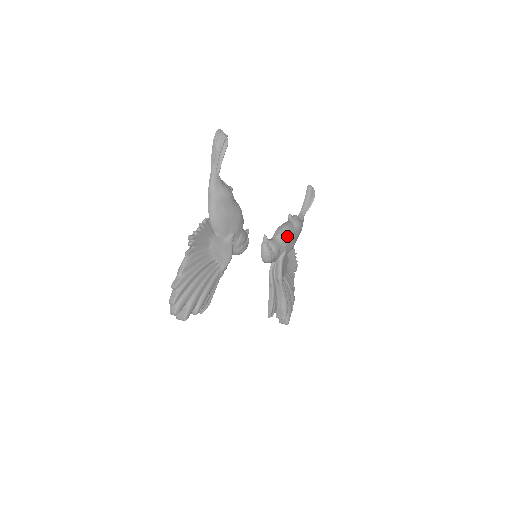
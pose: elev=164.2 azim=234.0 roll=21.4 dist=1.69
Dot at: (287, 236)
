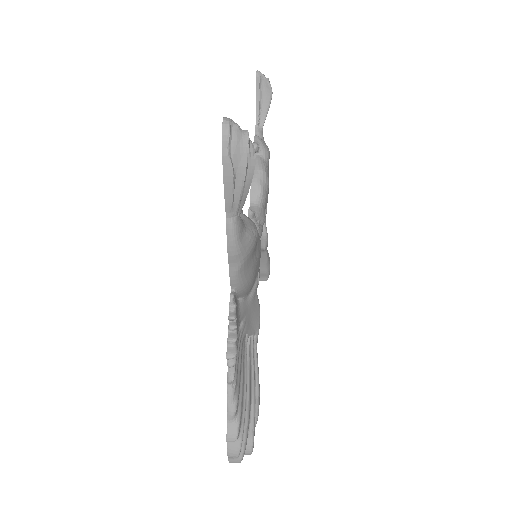
Dot at: (268, 187)
